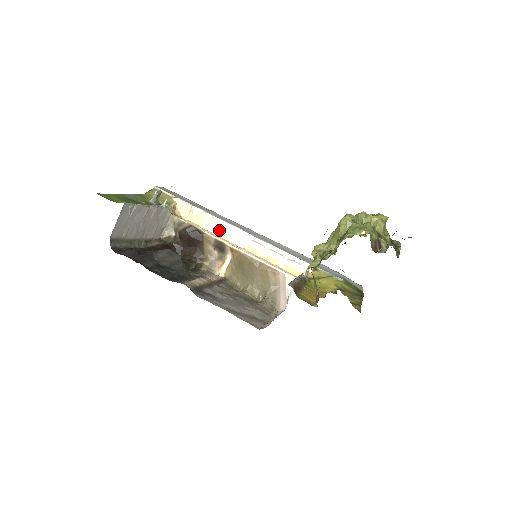
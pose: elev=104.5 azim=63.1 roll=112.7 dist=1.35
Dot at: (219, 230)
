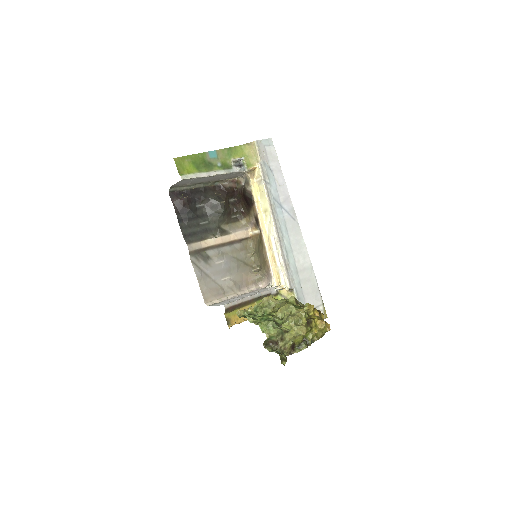
Dot at: (265, 211)
